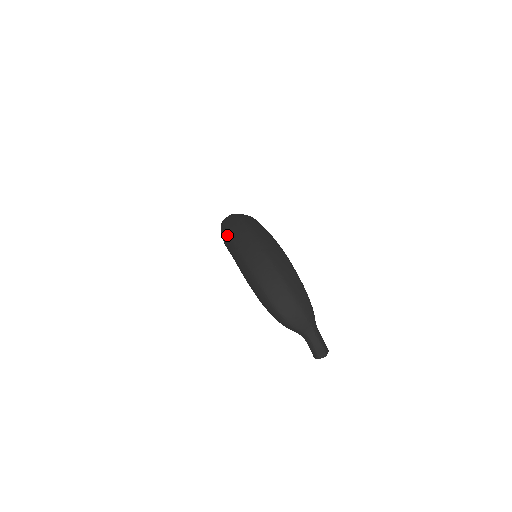
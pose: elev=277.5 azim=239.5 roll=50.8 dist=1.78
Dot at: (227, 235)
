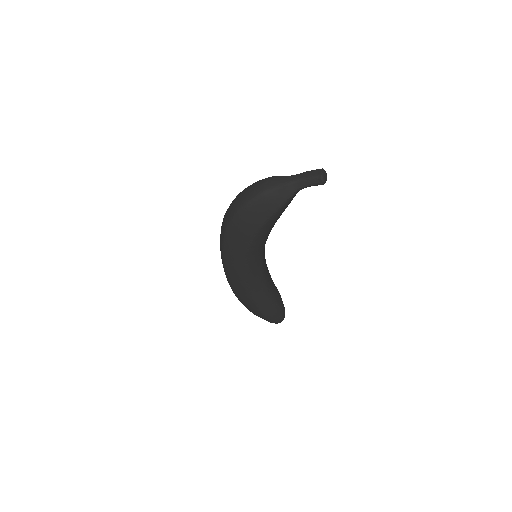
Dot at: (227, 276)
